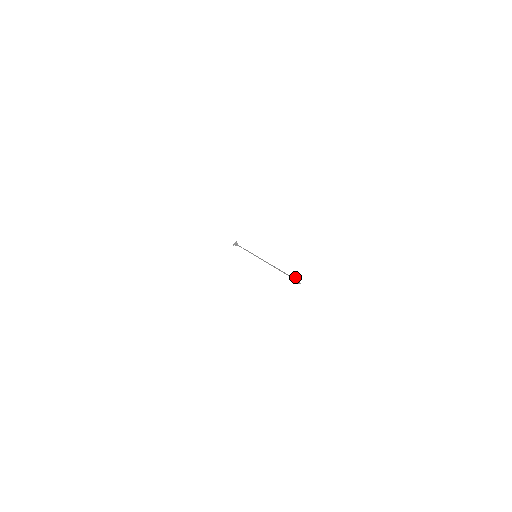
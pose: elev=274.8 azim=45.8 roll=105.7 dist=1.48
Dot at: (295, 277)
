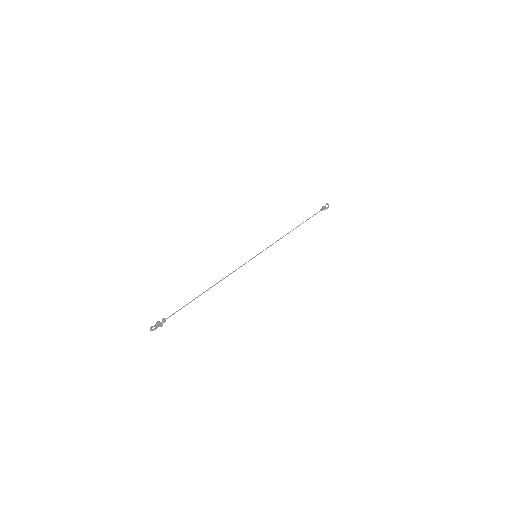
Dot at: (157, 324)
